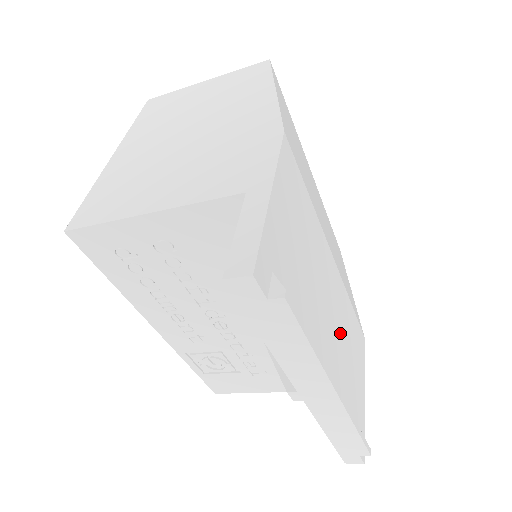
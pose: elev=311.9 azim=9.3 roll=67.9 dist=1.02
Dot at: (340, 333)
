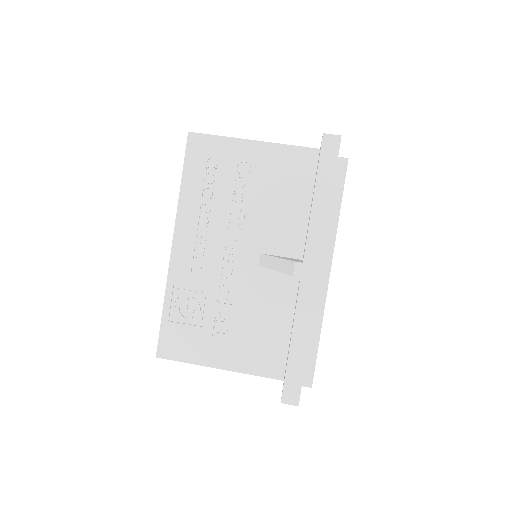
Dot at: occluded
